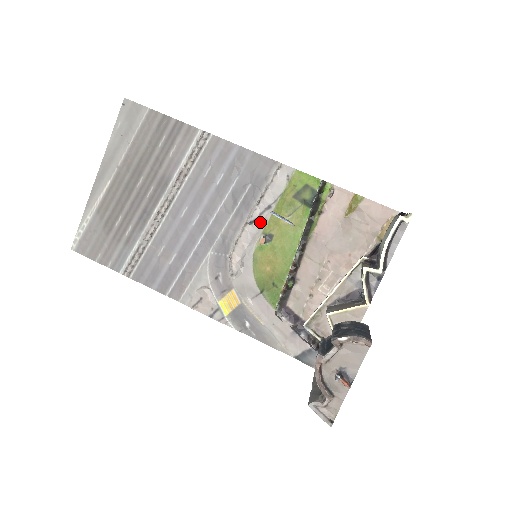
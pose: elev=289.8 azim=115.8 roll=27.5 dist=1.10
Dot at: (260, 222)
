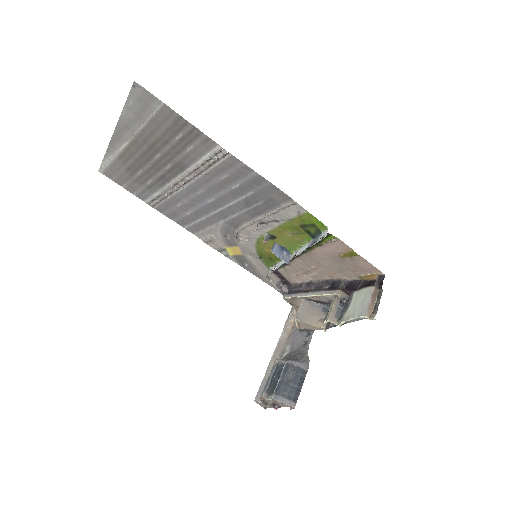
Dot at: (267, 226)
